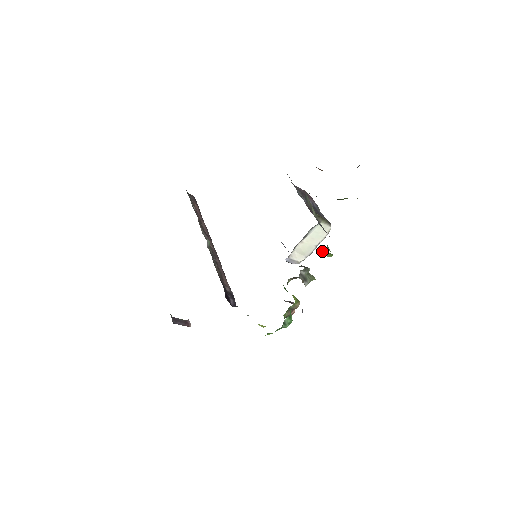
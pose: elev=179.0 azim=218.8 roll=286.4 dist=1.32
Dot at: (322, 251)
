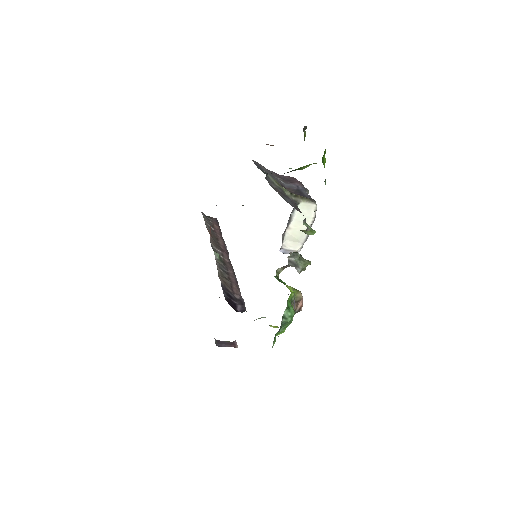
Dot at: (301, 230)
